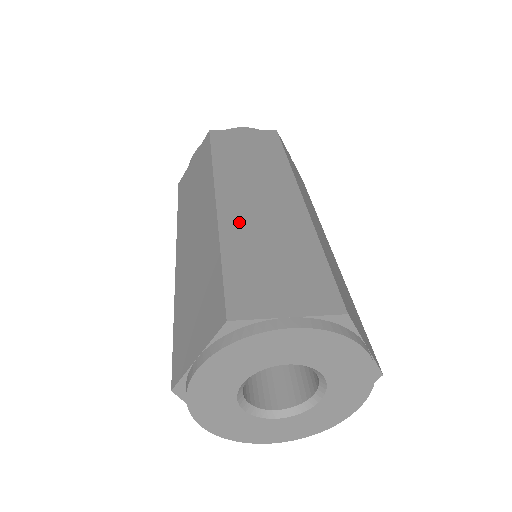
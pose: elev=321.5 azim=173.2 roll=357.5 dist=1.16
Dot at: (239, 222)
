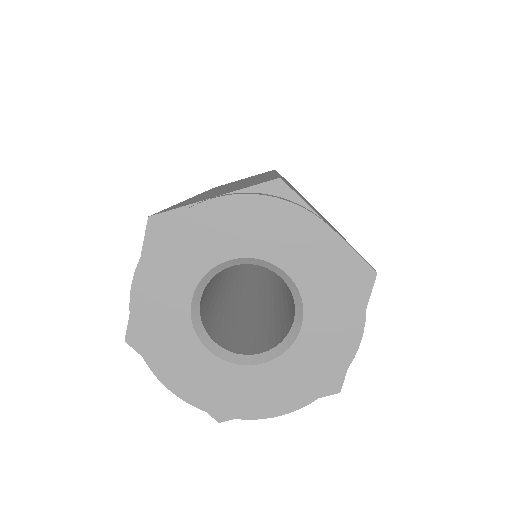
Dot at: (205, 194)
